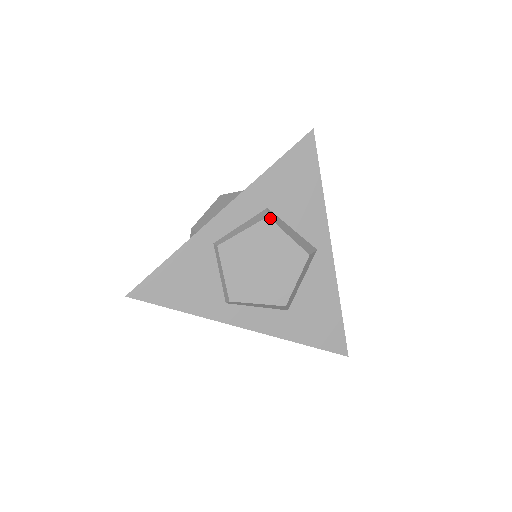
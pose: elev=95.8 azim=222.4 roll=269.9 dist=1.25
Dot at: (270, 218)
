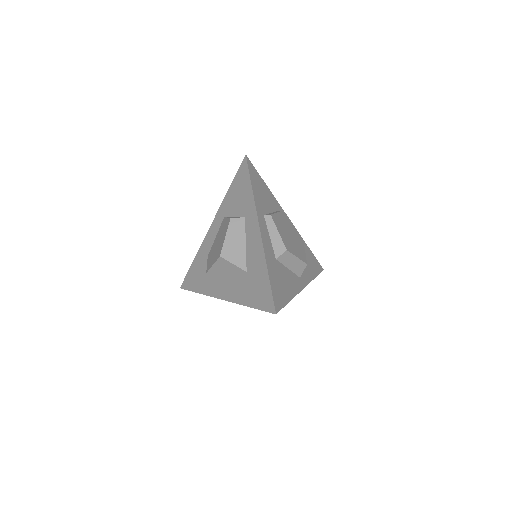
Dot at: (303, 241)
